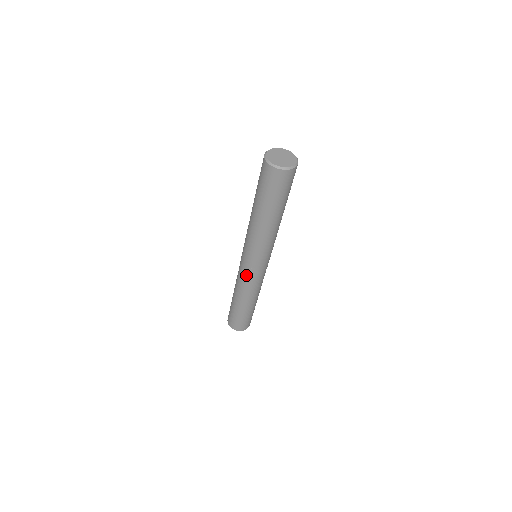
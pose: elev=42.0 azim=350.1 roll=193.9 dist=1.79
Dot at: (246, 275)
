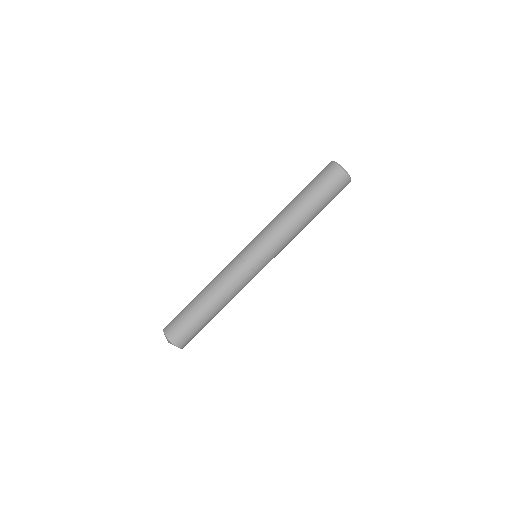
Dot at: (245, 270)
